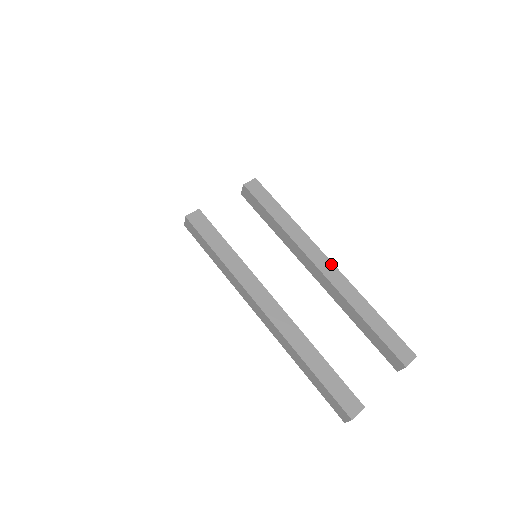
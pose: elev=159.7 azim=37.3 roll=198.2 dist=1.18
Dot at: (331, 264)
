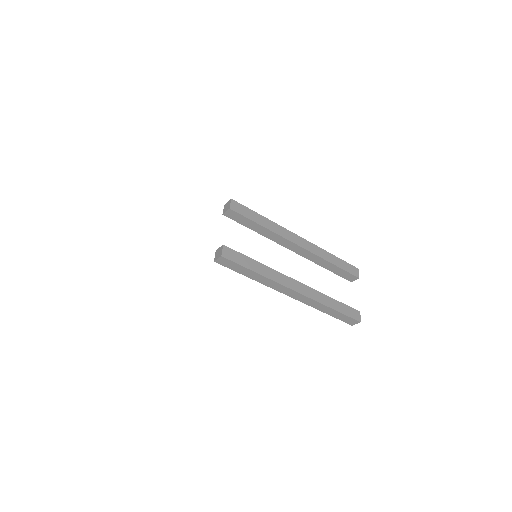
Dot at: (302, 239)
